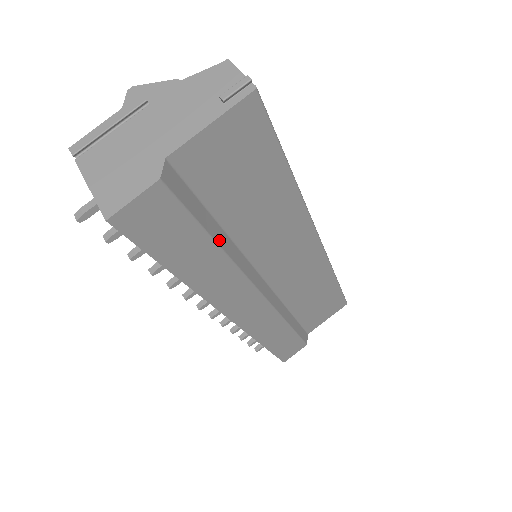
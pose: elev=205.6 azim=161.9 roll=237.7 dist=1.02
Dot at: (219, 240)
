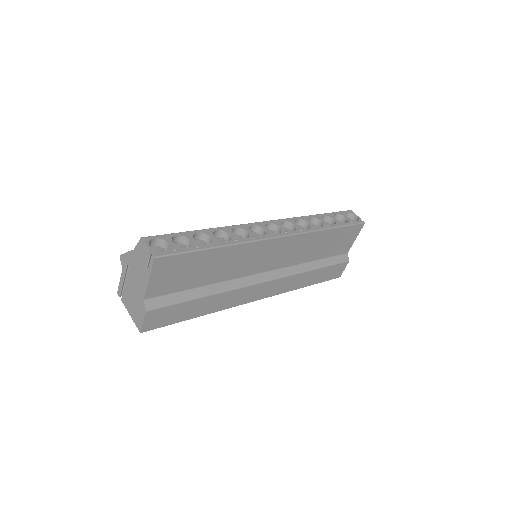
Dot at: (205, 294)
